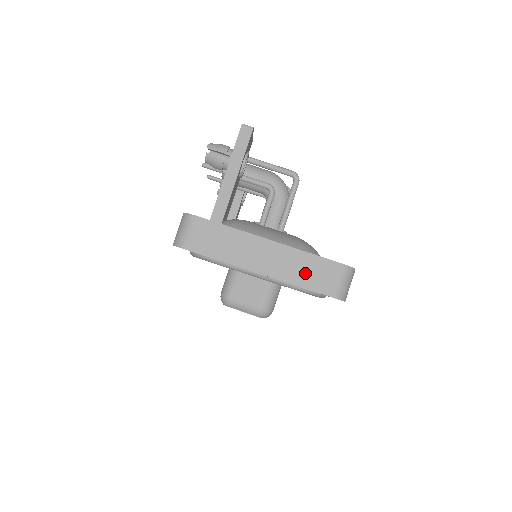
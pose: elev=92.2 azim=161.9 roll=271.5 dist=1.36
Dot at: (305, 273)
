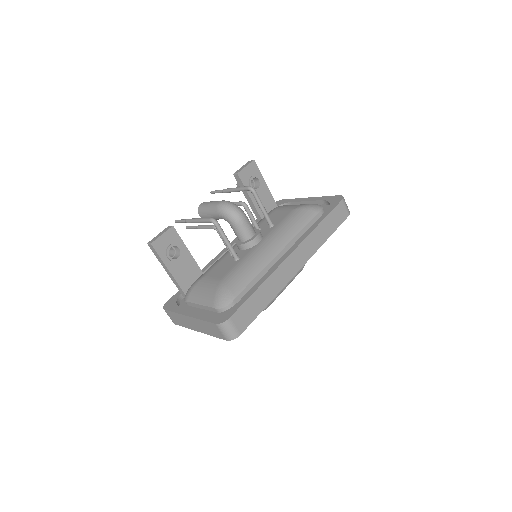
Dot at: (209, 330)
